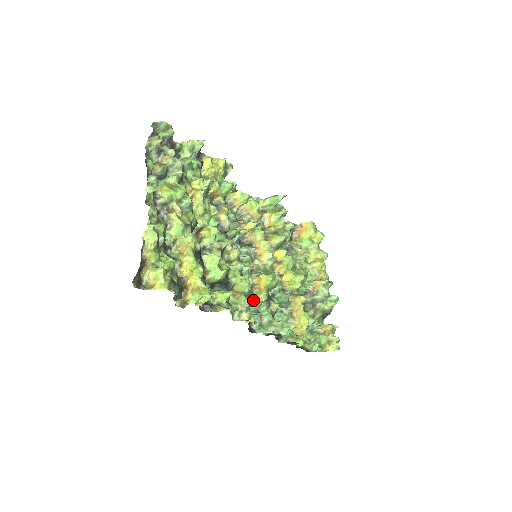
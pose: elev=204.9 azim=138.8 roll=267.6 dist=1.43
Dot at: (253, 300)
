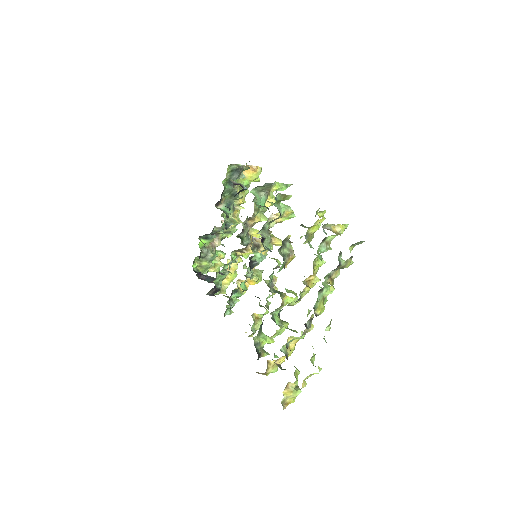
Dot at: (239, 296)
